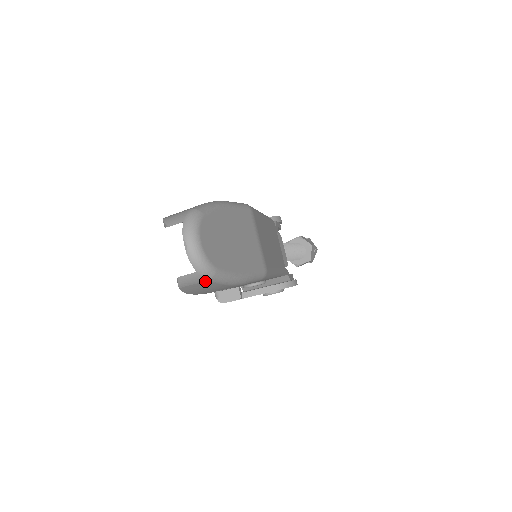
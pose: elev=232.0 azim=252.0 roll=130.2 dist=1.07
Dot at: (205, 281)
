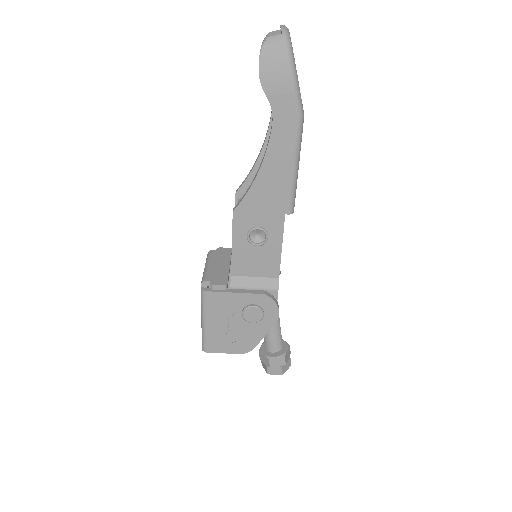
Dot at: (282, 45)
